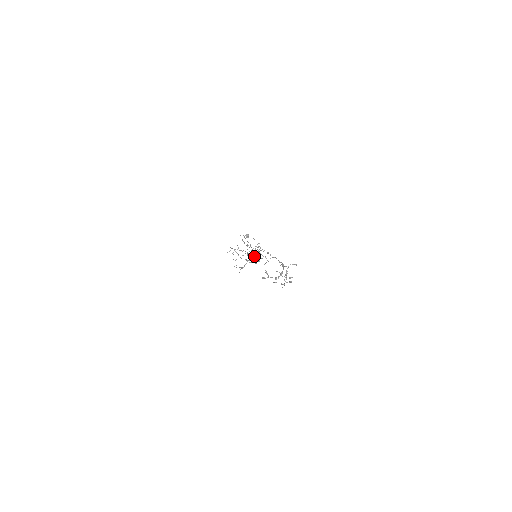
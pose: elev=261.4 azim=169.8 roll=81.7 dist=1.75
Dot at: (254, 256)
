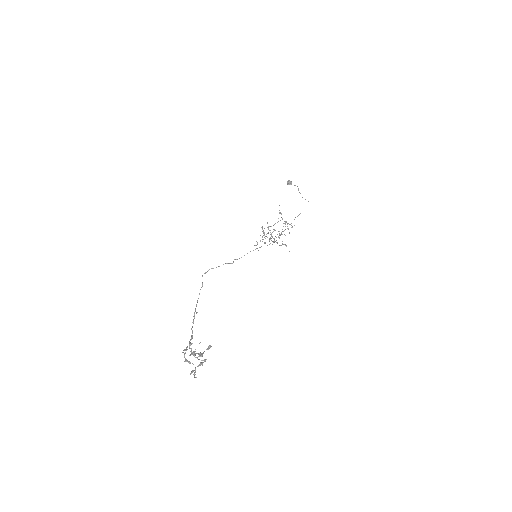
Dot at: occluded
